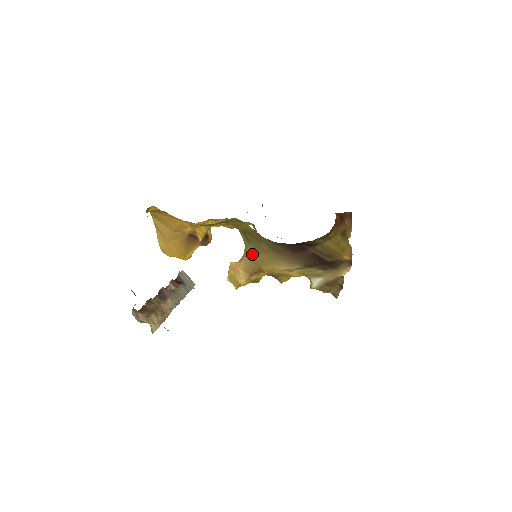
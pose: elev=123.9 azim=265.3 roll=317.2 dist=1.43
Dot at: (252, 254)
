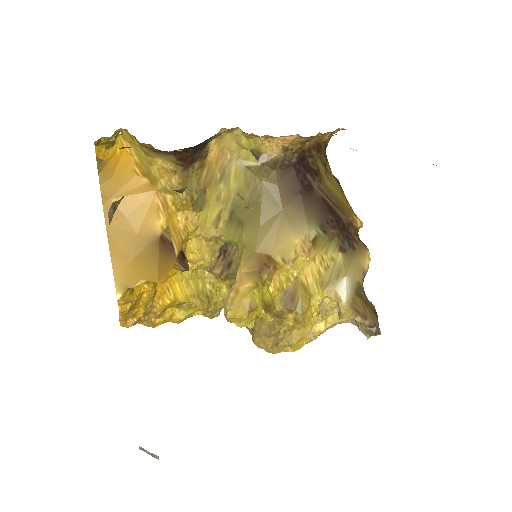
Dot at: (251, 237)
